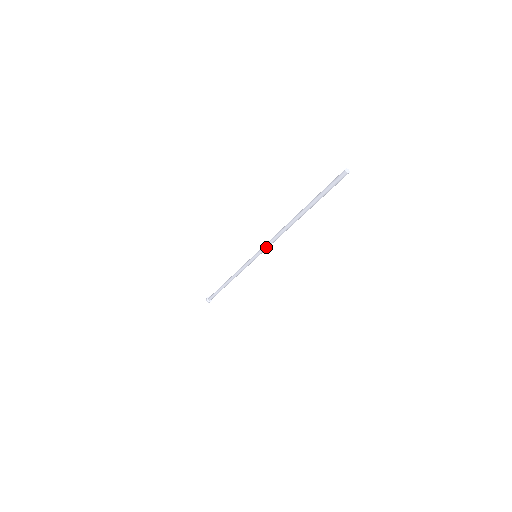
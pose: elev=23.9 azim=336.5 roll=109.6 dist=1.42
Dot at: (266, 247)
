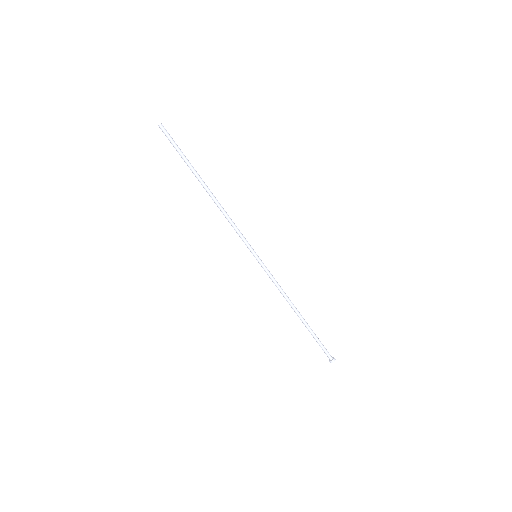
Dot at: (241, 237)
